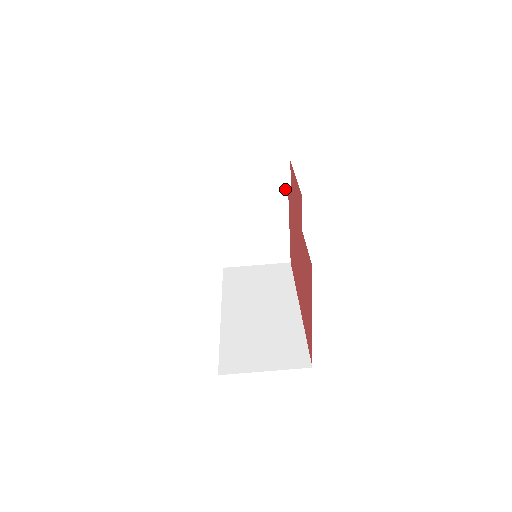
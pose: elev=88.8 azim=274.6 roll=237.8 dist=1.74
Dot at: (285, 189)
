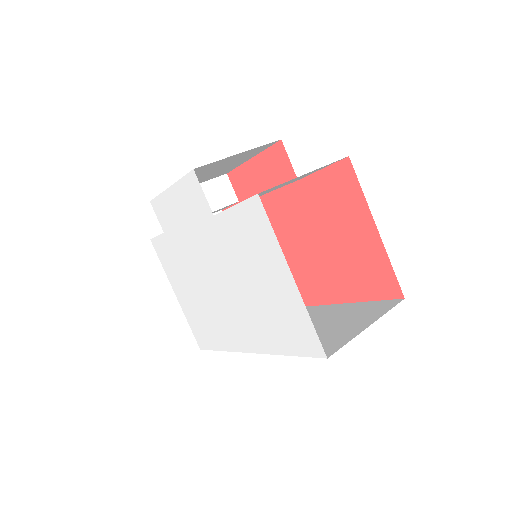
Dot at: occluded
